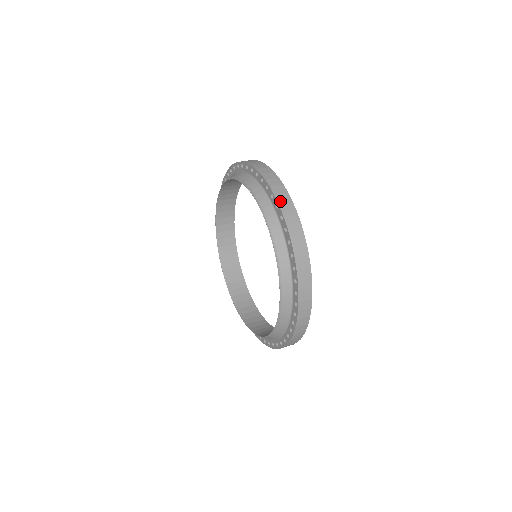
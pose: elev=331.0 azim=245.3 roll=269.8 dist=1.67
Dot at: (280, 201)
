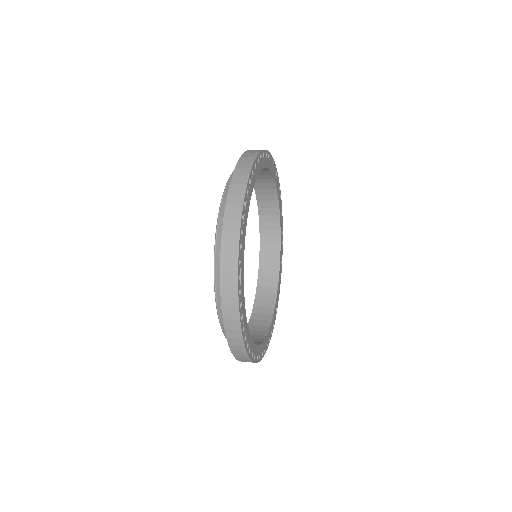
Dot at: (226, 227)
